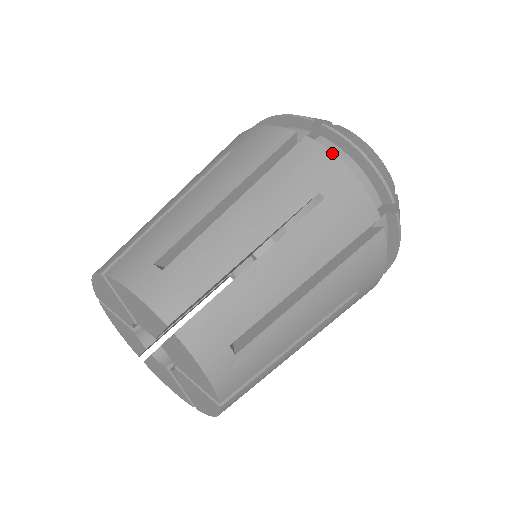
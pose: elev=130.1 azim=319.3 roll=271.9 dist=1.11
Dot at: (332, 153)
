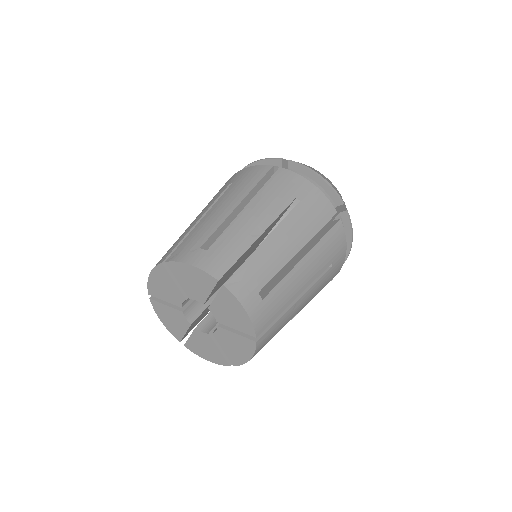
Dot at: occluded
